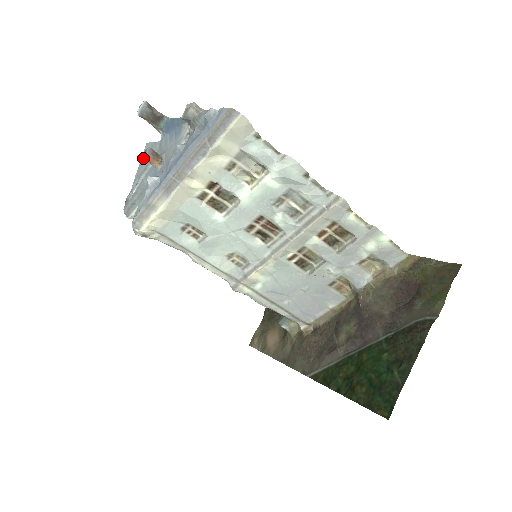
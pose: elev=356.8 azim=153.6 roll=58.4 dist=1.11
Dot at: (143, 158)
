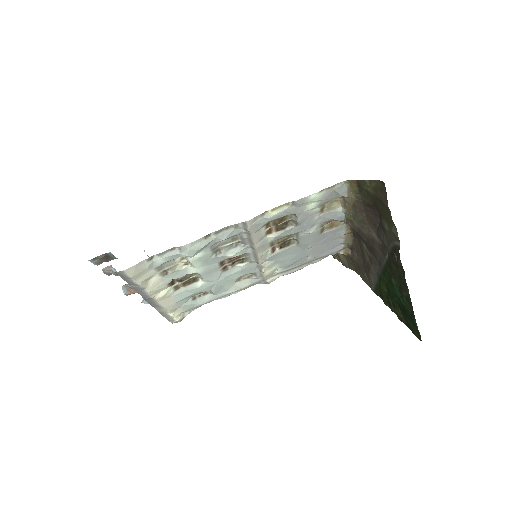
Dot at: occluded
